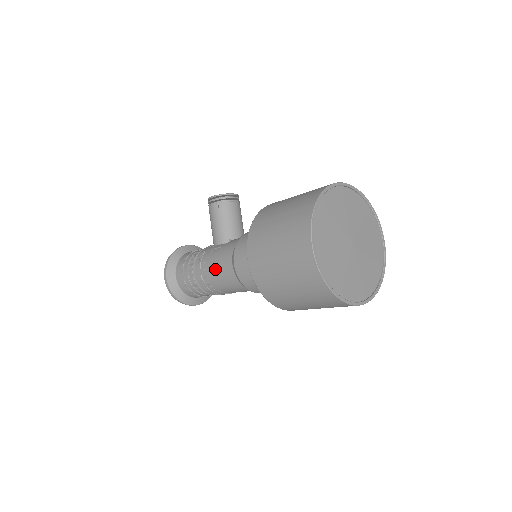
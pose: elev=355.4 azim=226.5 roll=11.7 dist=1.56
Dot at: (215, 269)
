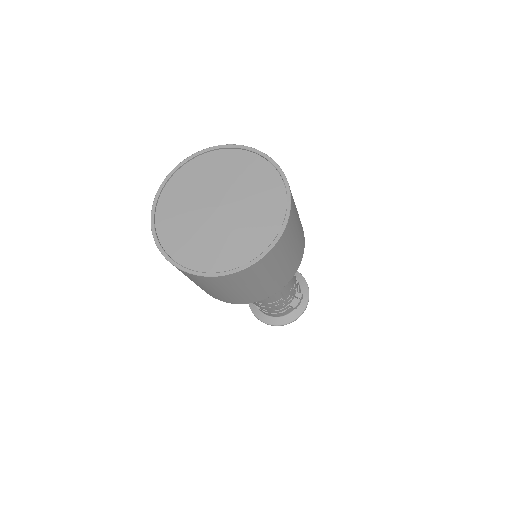
Dot at: occluded
